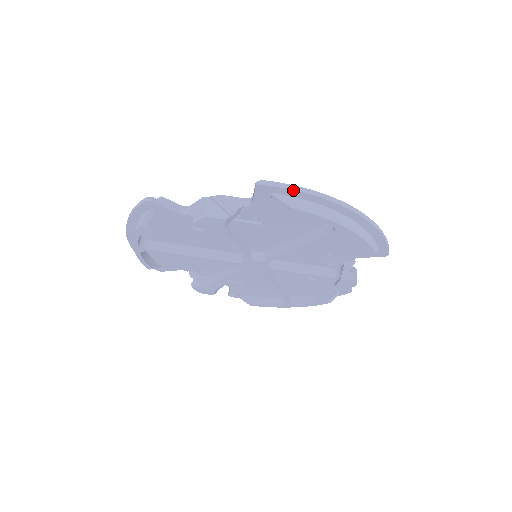
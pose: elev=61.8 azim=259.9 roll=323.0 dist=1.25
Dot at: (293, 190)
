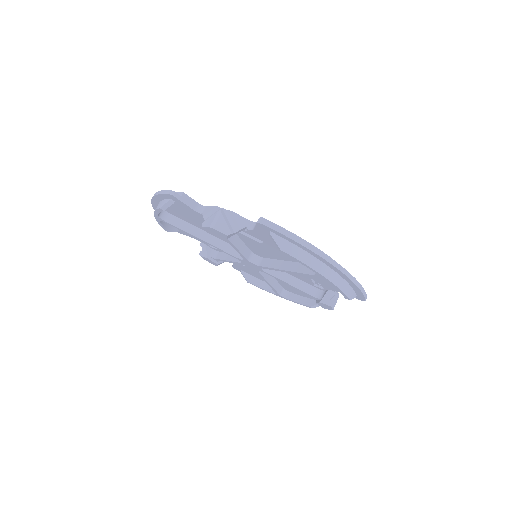
Dot at: (287, 237)
